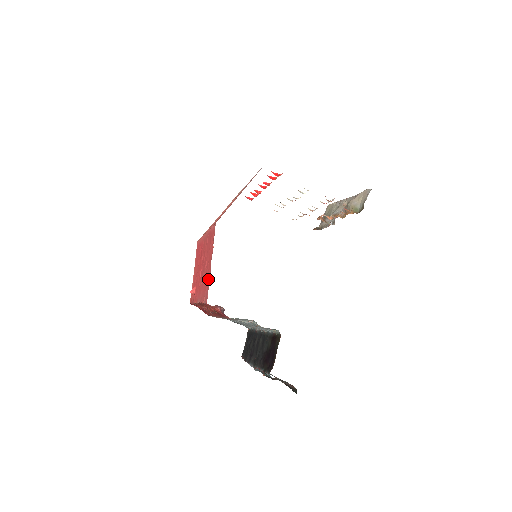
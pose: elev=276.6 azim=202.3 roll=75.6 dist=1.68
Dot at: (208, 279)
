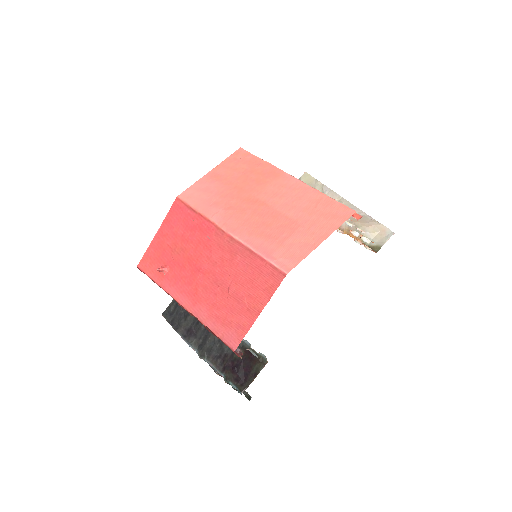
Dot at: (243, 324)
